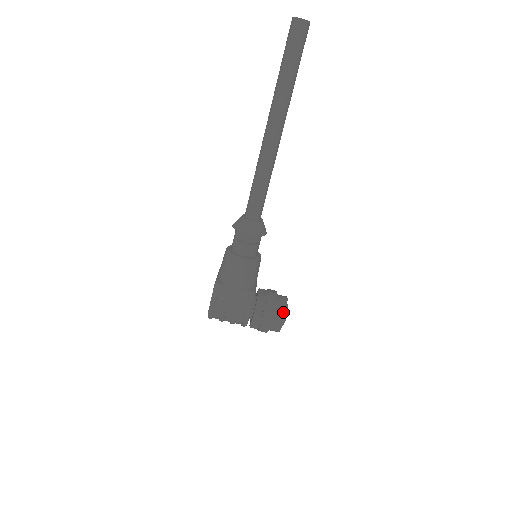
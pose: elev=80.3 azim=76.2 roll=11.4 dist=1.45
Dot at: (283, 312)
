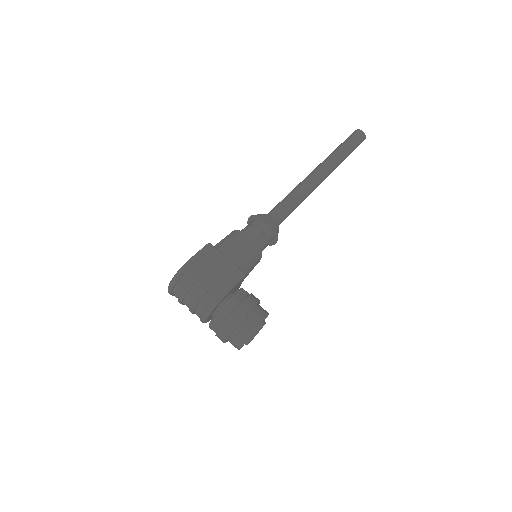
Dot at: (264, 313)
